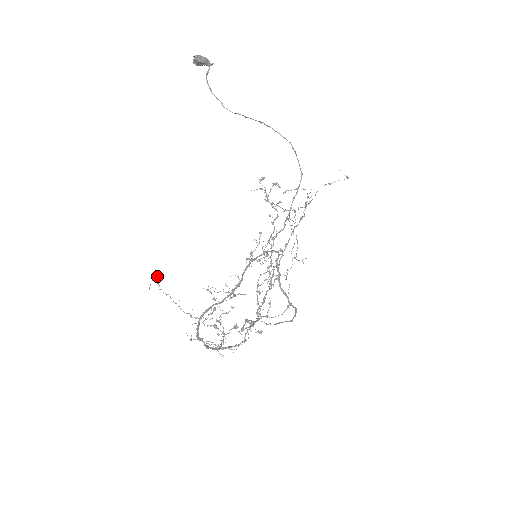
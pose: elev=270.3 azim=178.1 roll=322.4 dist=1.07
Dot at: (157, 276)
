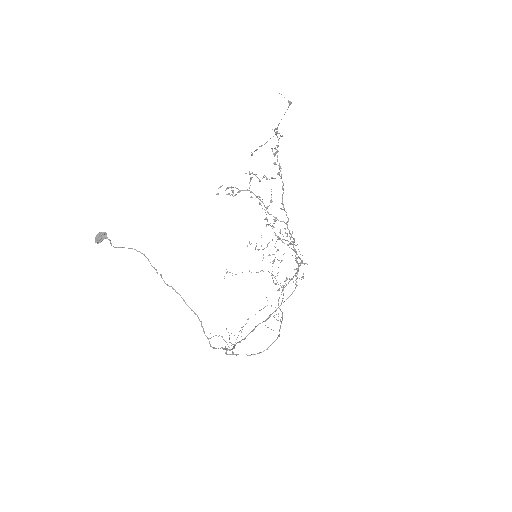
Dot at: (226, 269)
